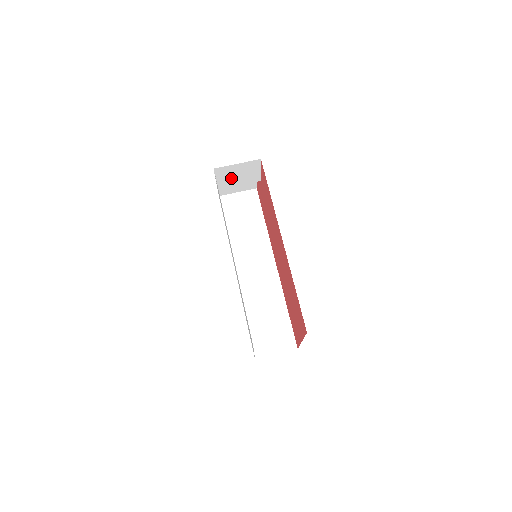
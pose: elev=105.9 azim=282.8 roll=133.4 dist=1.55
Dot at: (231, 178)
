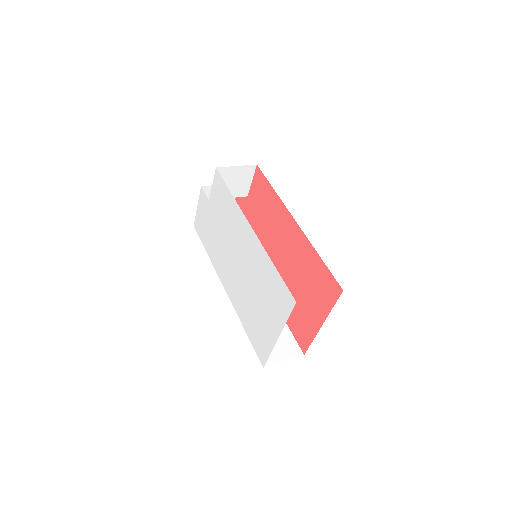
Dot at: occluded
